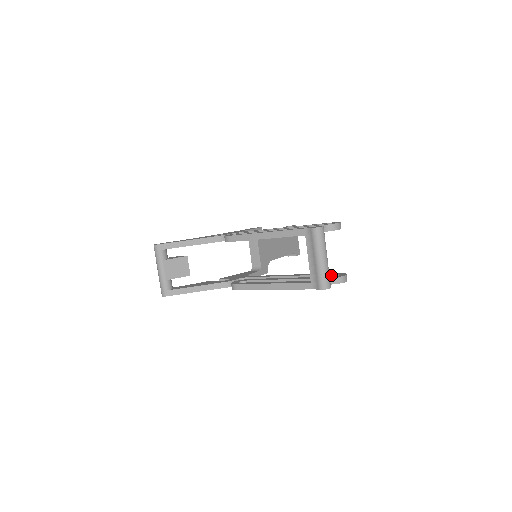
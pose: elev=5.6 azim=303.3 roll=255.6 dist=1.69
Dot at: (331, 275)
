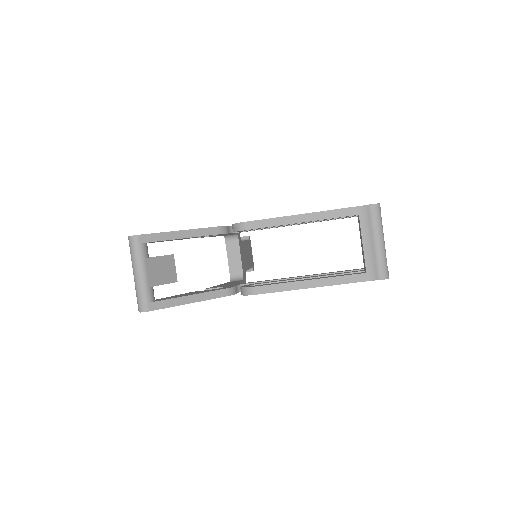
Dot at: occluded
